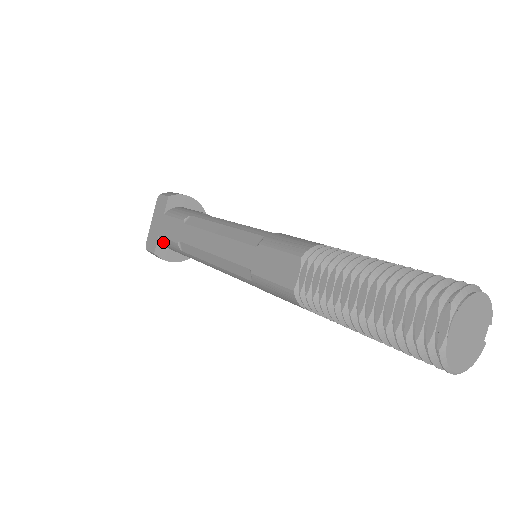
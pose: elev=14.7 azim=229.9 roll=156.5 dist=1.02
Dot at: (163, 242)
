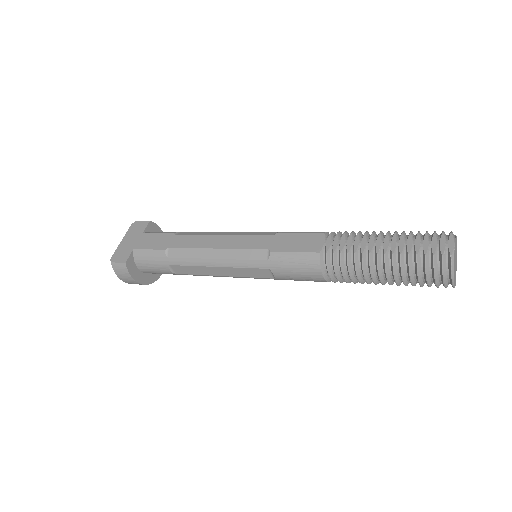
Dot at: (137, 255)
